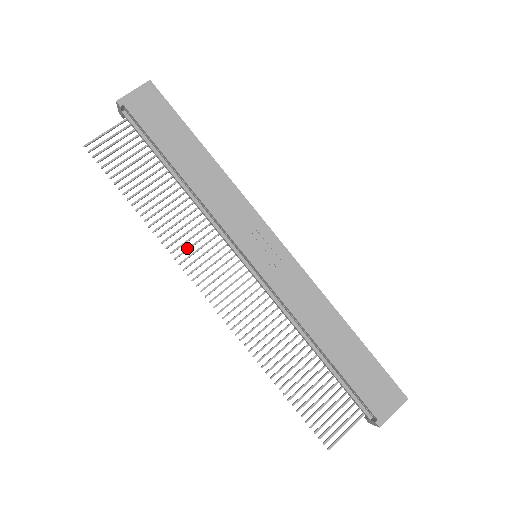
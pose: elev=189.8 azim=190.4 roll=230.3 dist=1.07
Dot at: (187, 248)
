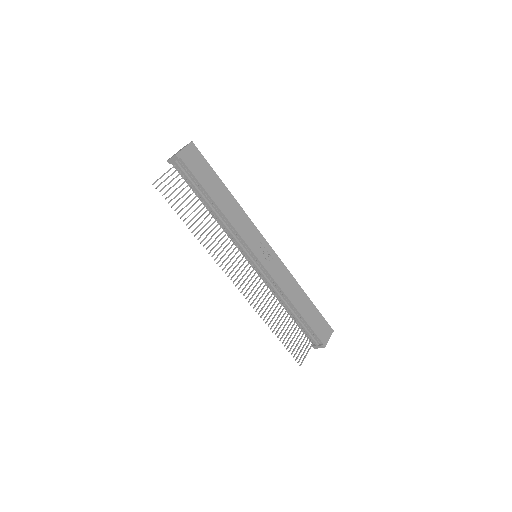
Dot at: (220, 253)
